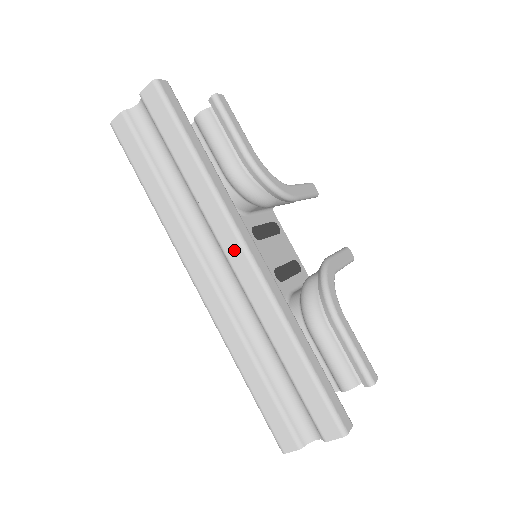
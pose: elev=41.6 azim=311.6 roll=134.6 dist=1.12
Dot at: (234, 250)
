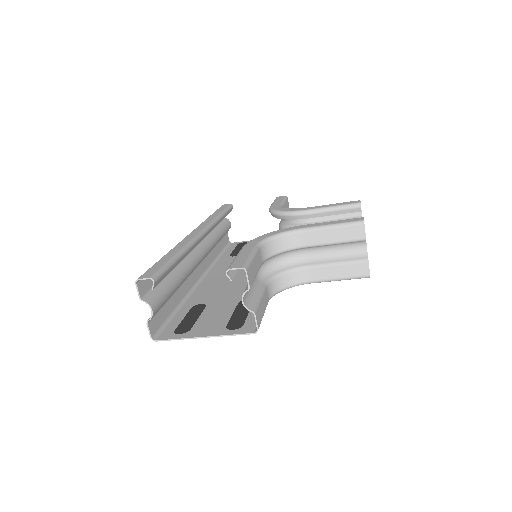
Dot at: occluded
